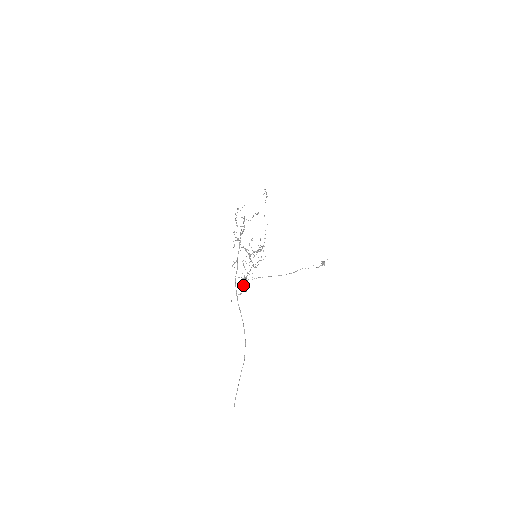
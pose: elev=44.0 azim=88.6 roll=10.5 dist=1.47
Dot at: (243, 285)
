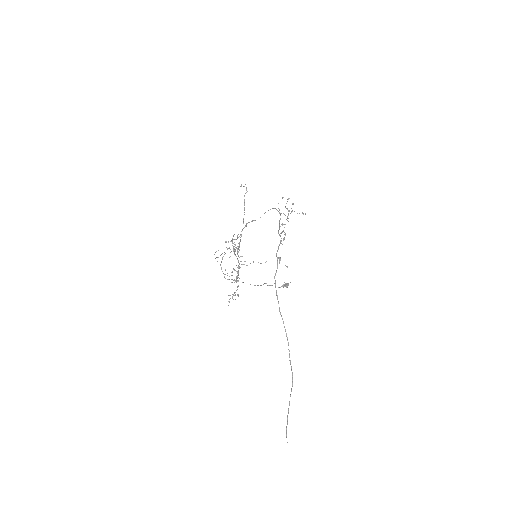
Dot at: occluded
